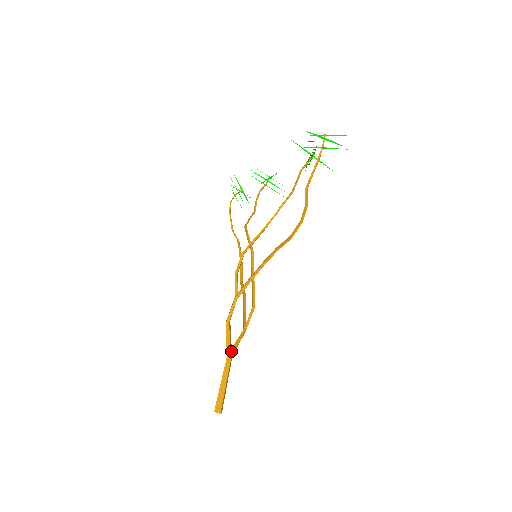
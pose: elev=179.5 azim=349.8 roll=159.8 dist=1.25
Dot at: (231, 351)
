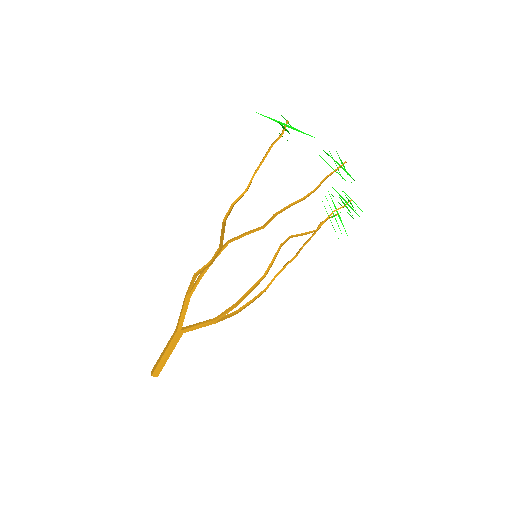
Dot at: (181, 325)
